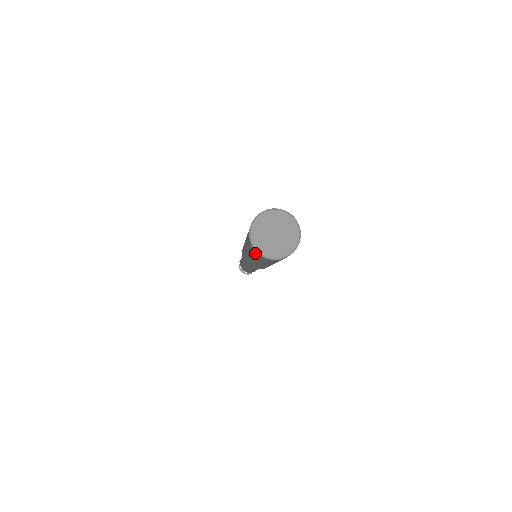
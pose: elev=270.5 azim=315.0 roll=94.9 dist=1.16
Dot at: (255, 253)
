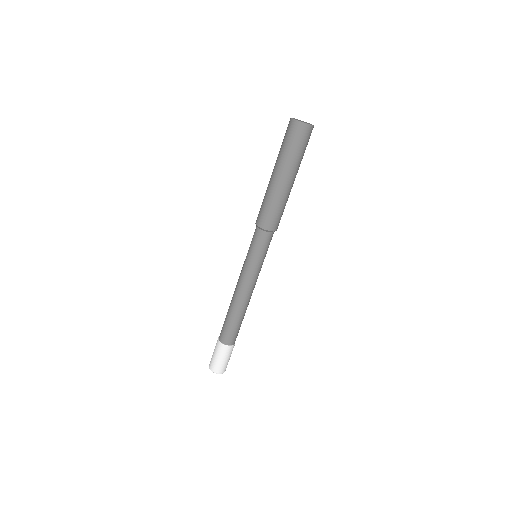
Dot at: (293, 129)
